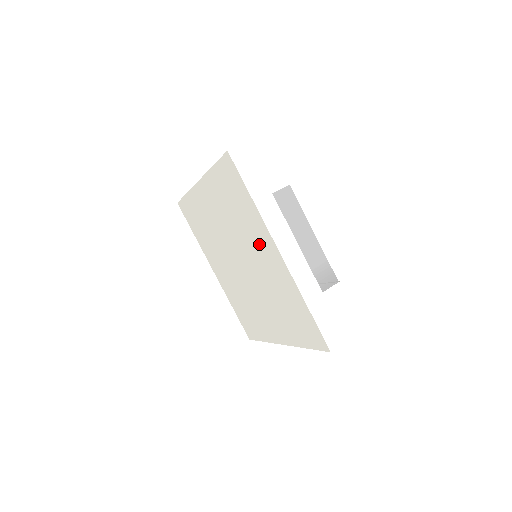
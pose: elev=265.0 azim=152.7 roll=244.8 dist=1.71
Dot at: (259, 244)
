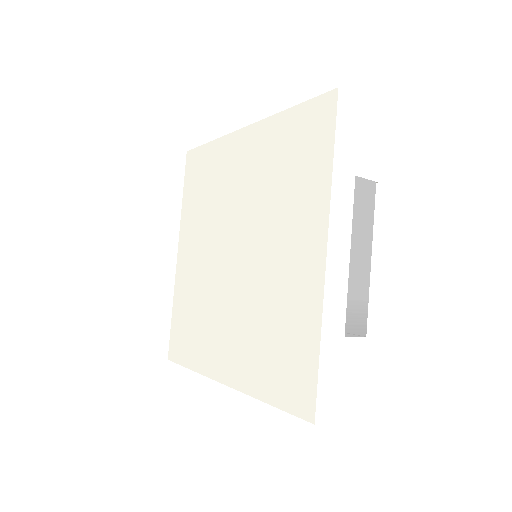
Dot at: (294, 231)
